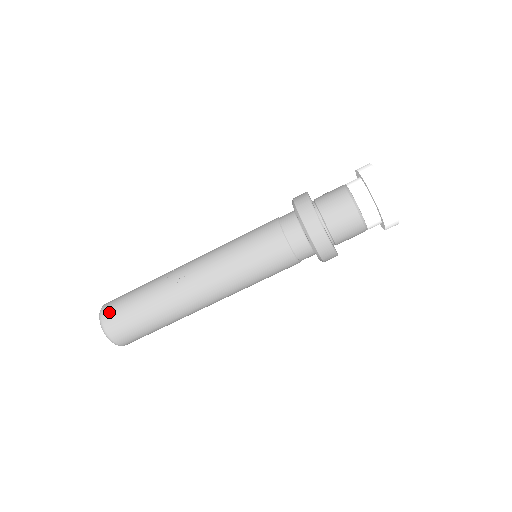
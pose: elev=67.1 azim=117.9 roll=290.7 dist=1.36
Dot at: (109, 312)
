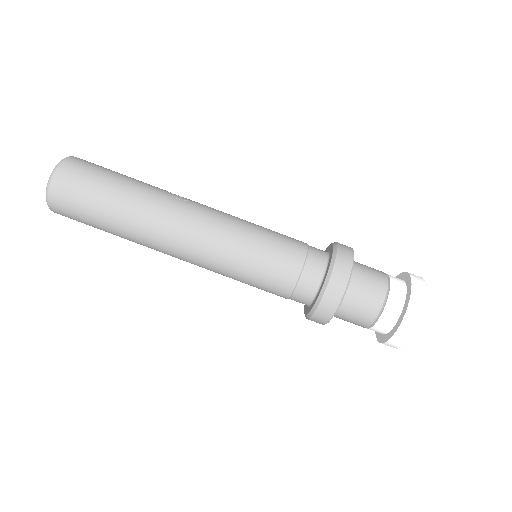
Dot at: (83, 161)
